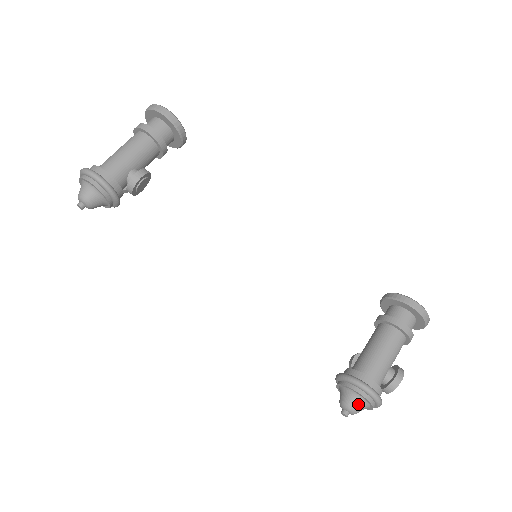
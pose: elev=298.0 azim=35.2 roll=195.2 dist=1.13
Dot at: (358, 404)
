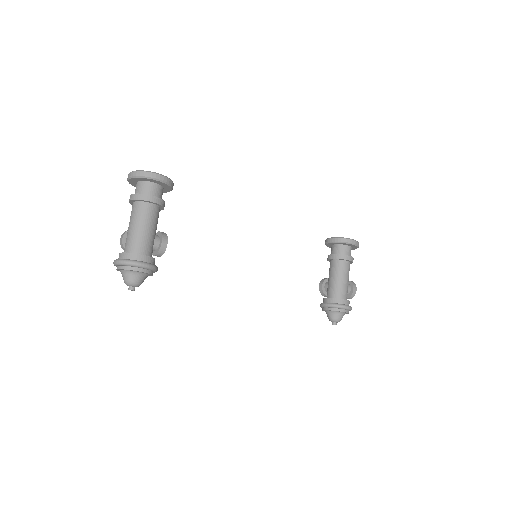
Dot at: (342, 317)
